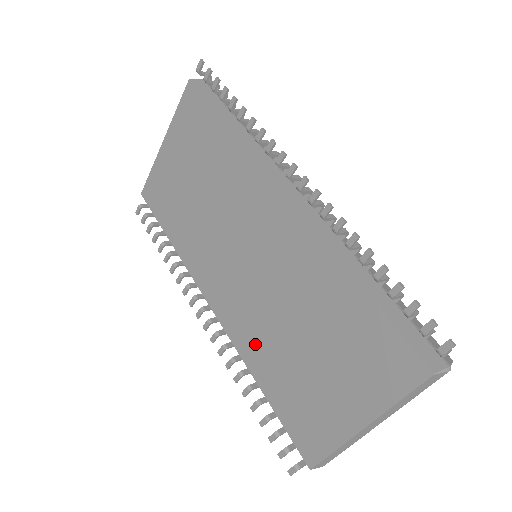
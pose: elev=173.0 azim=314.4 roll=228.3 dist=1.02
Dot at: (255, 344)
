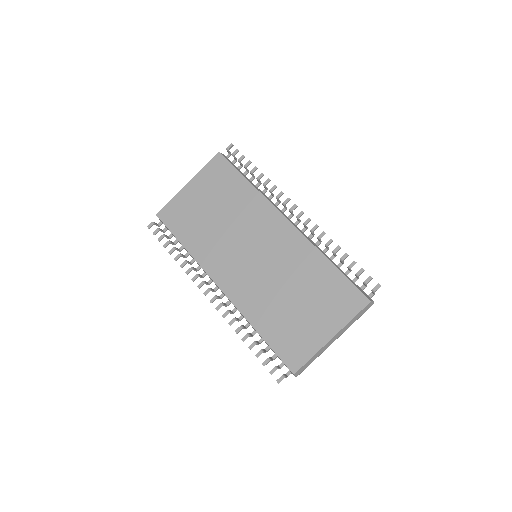
Dot at: (257, 305)
